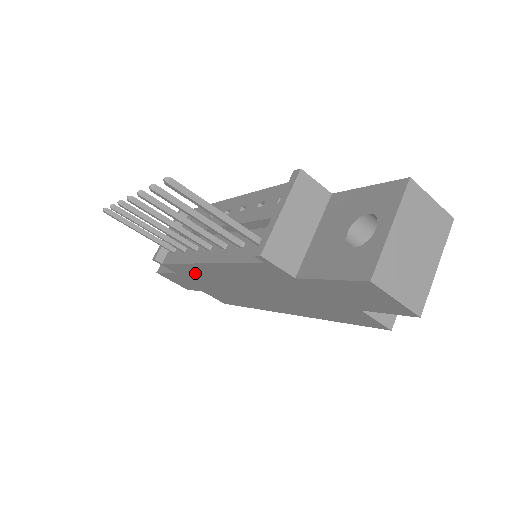
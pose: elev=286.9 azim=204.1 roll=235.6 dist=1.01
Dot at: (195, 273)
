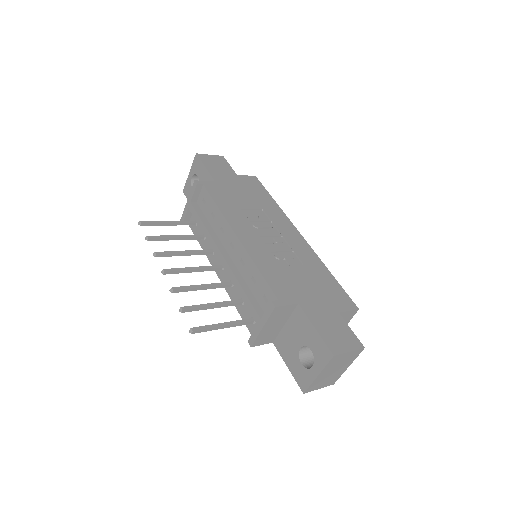
Dot at: occluded
